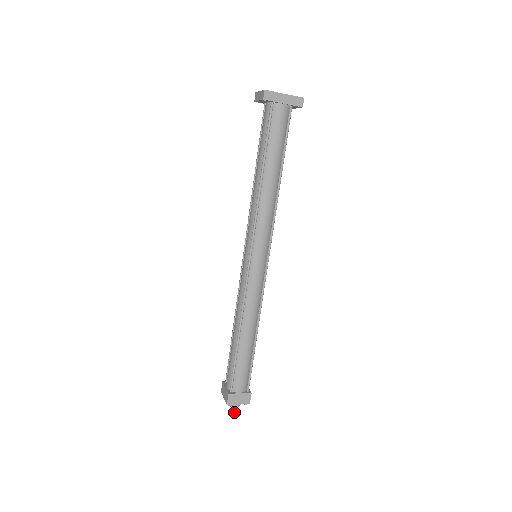
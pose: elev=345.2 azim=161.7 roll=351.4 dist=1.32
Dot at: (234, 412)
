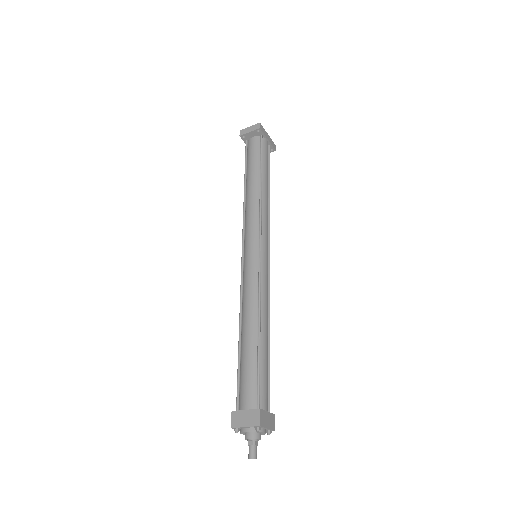
Dot at: (256, 450)
